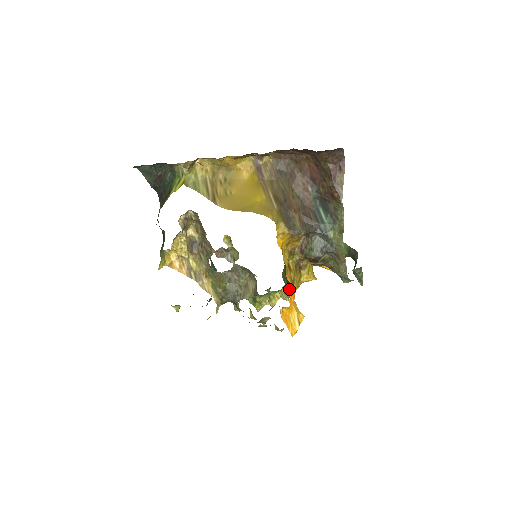
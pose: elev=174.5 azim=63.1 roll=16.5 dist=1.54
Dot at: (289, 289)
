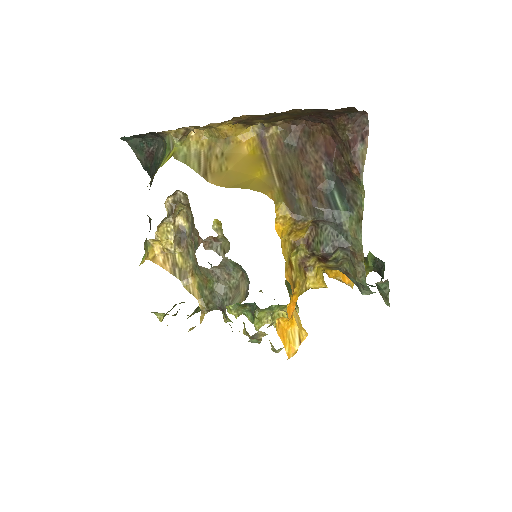
Dot at: (298, 307)
